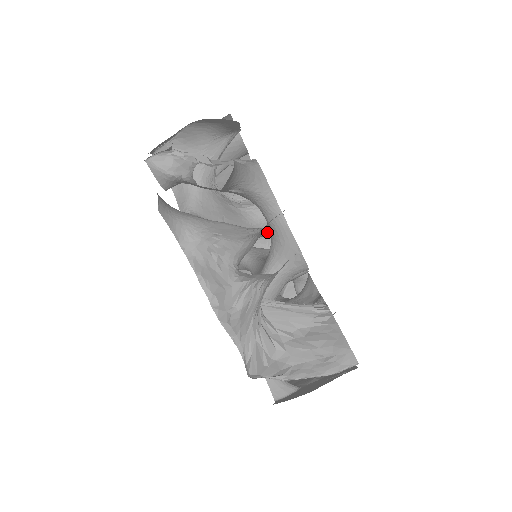
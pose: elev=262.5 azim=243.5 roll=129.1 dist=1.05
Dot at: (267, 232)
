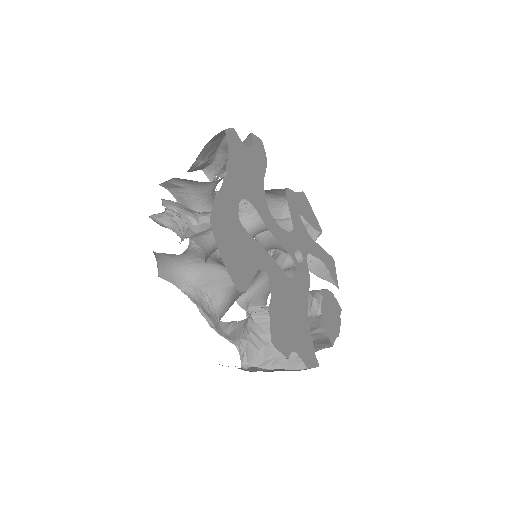
Dot at: occluded
